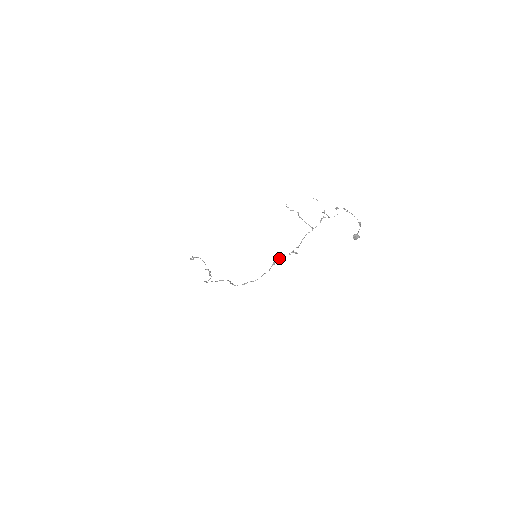
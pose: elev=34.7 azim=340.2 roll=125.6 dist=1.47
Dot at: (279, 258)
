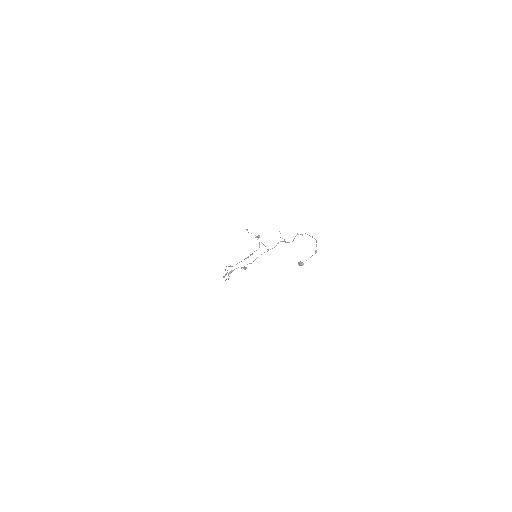
Dot at: (233, 270)
